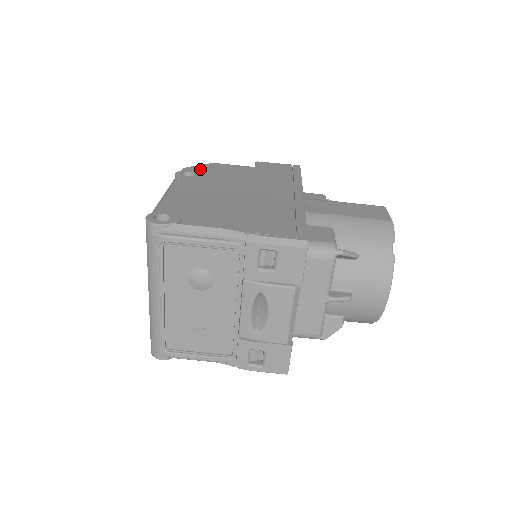
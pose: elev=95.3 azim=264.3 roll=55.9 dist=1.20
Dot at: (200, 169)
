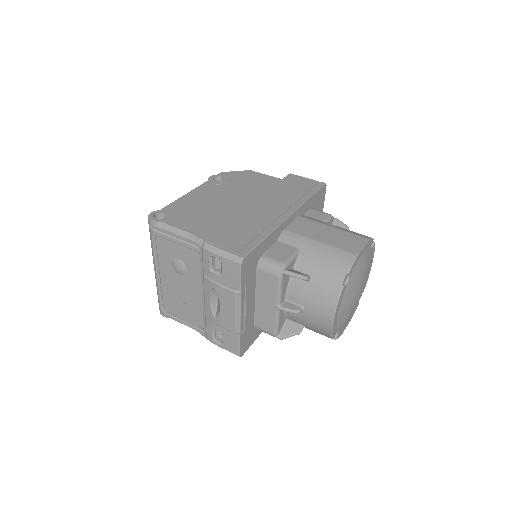
Dot at: (233, 175)
